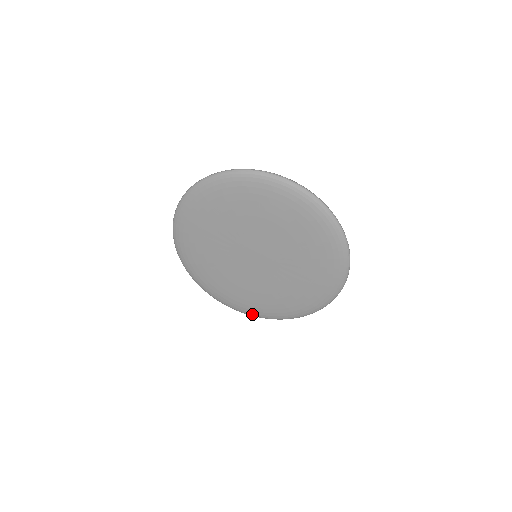
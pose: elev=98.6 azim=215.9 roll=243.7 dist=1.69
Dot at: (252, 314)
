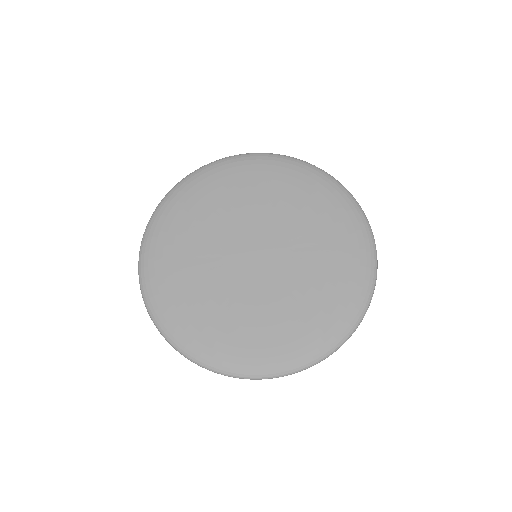
Dot at: (251, 370)
